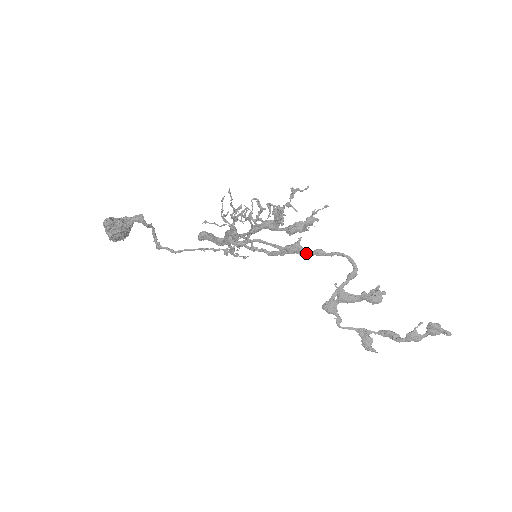
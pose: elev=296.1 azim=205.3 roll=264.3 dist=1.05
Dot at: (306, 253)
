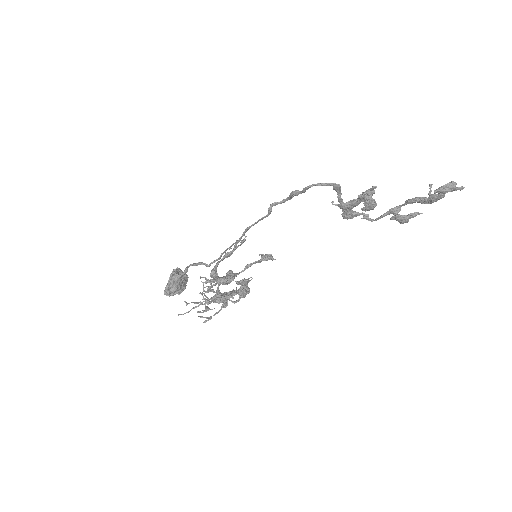
Dot at: (287, 199)
